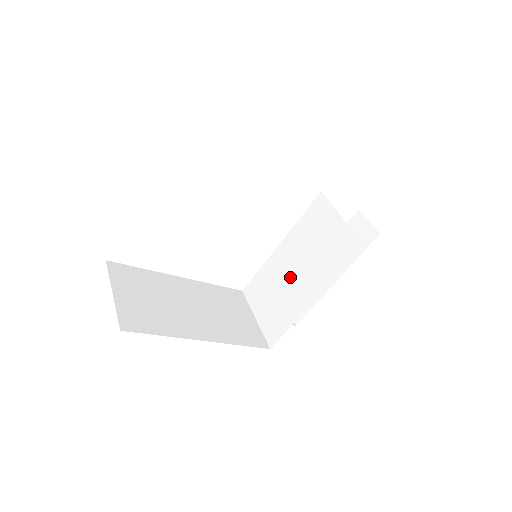
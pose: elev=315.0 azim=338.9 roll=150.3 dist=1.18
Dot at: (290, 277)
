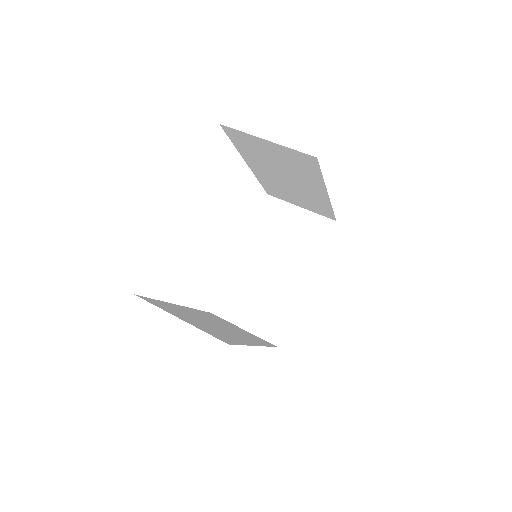
Dot at: (269, 275)
